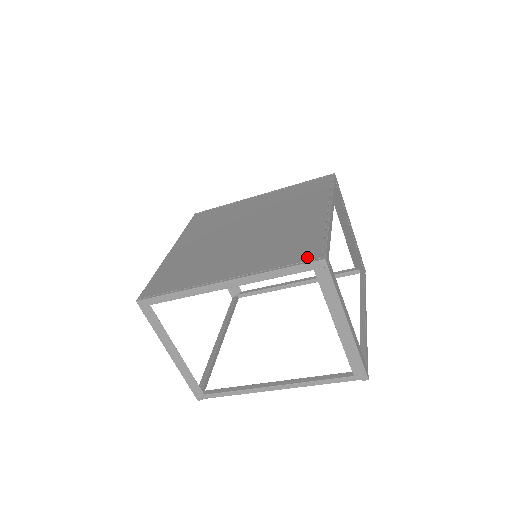
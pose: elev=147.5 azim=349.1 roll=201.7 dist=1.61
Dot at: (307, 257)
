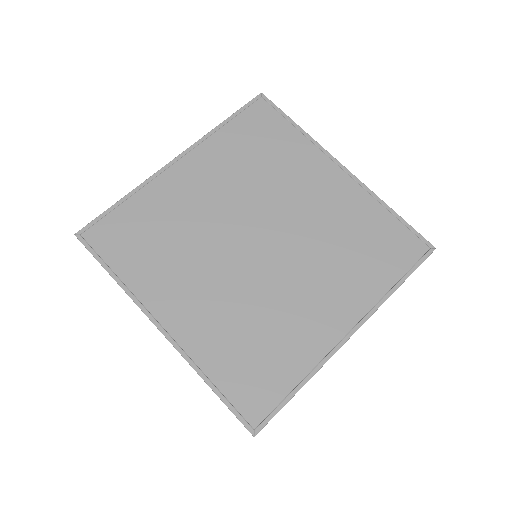
Dot at: (414, 254)
